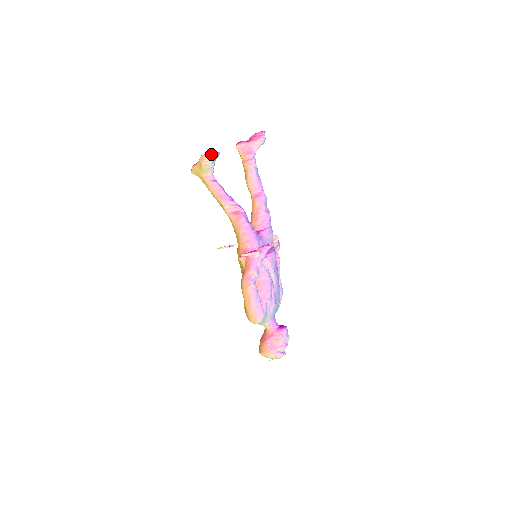
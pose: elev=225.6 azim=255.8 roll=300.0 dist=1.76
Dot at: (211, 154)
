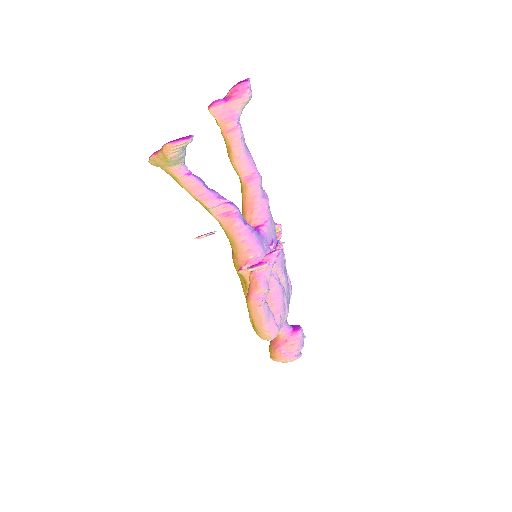
Dot at: (181, 142)
